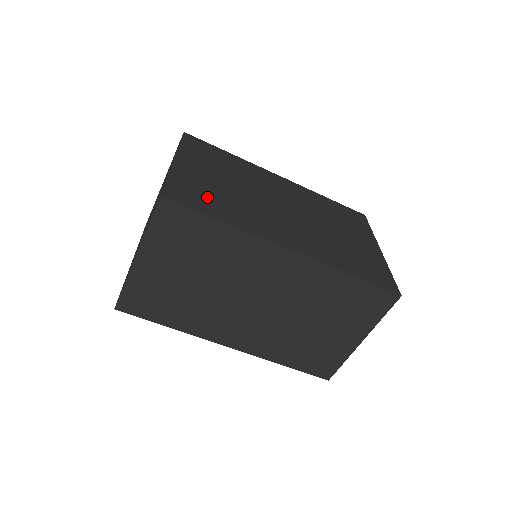
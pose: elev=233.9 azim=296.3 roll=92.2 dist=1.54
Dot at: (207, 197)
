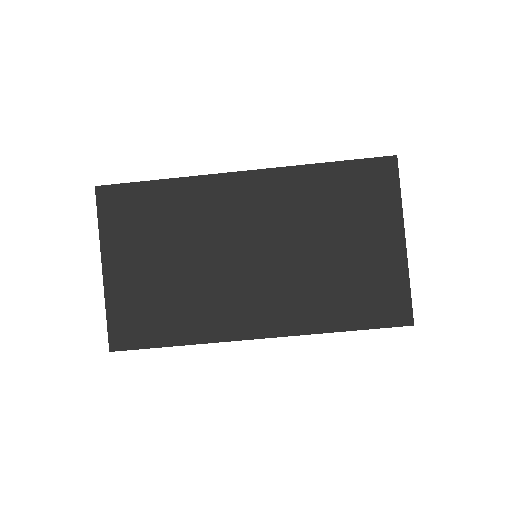
Dot at: occluded
